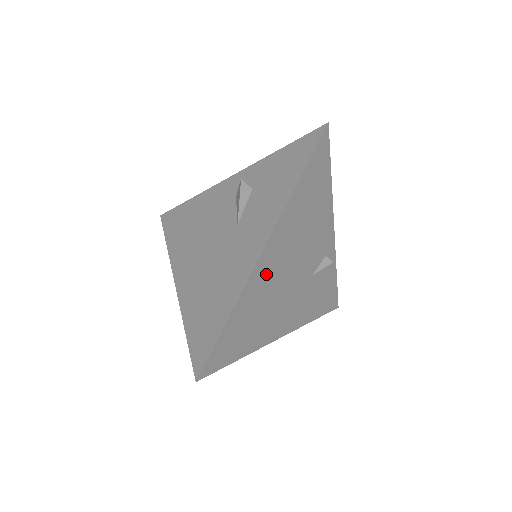
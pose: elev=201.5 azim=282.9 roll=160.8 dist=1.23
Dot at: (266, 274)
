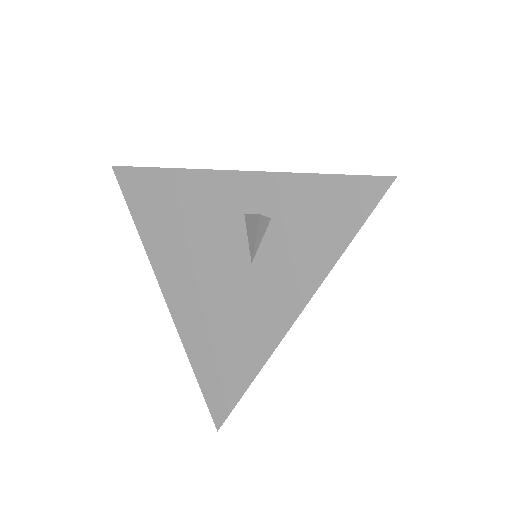
Dot at: occluded
